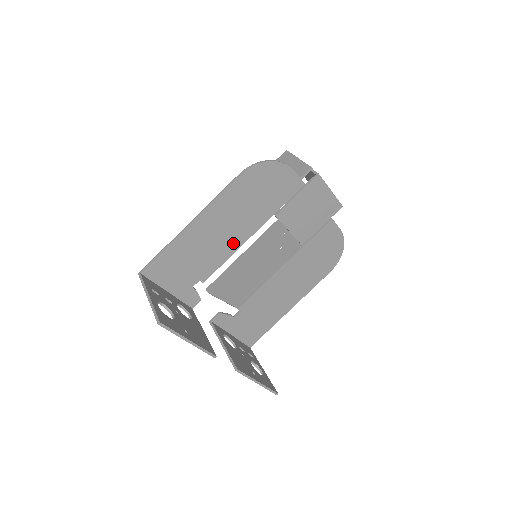
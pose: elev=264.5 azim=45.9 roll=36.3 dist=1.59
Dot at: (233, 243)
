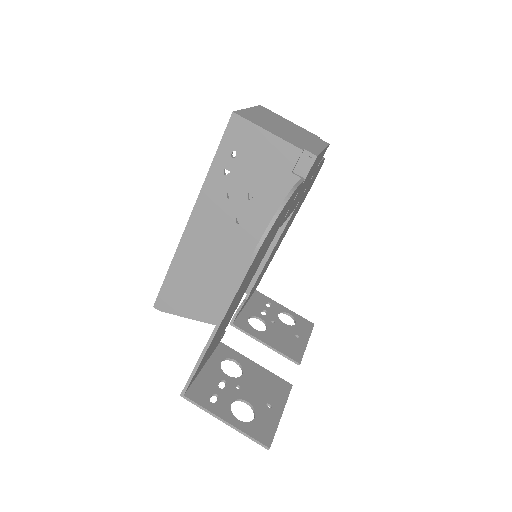
Dot at: (247, 286)
